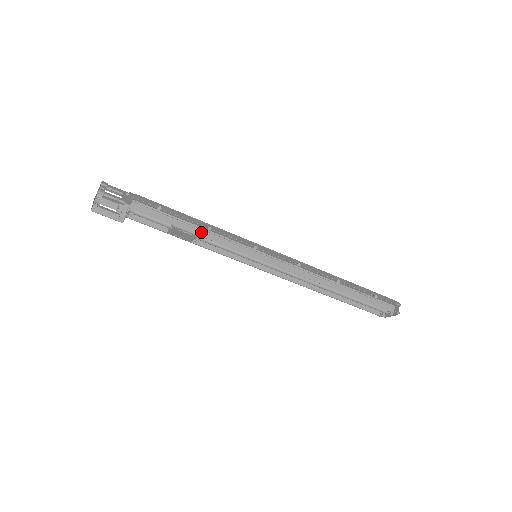
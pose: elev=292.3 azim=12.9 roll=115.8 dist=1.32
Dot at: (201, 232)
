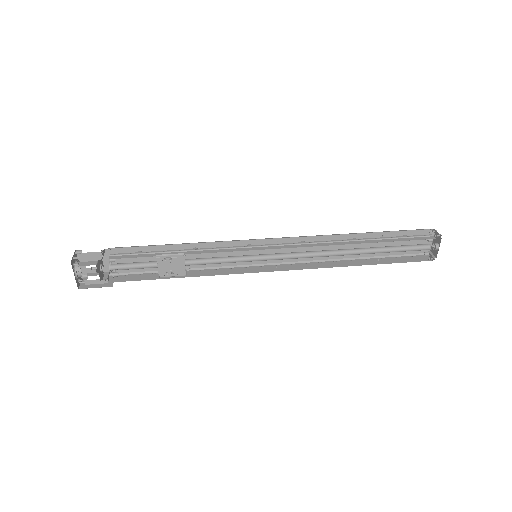
Dot at: (187, 252)
